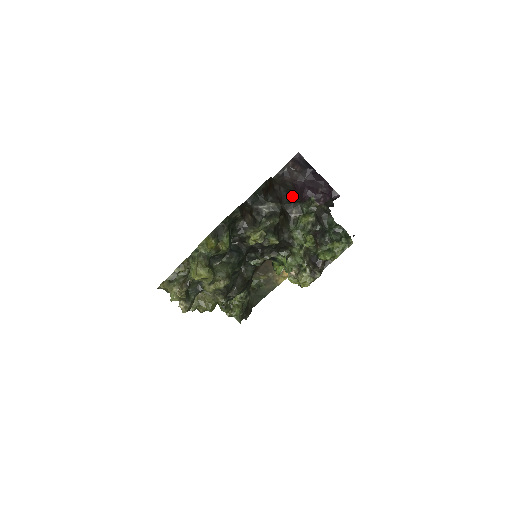
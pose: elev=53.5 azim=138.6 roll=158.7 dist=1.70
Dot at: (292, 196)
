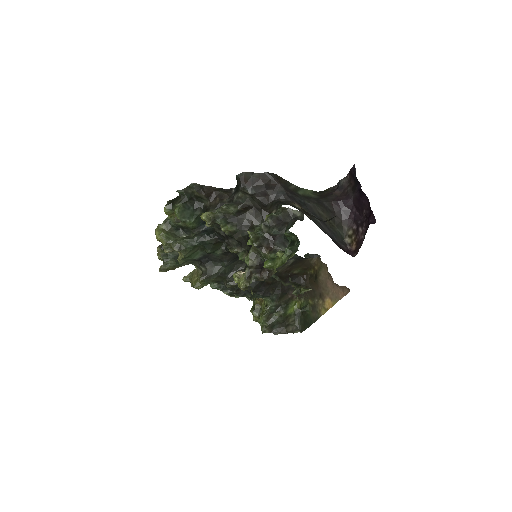
Dot at: (303, 203)
